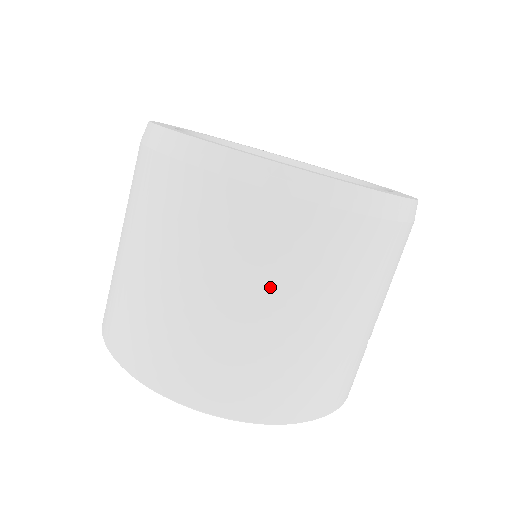
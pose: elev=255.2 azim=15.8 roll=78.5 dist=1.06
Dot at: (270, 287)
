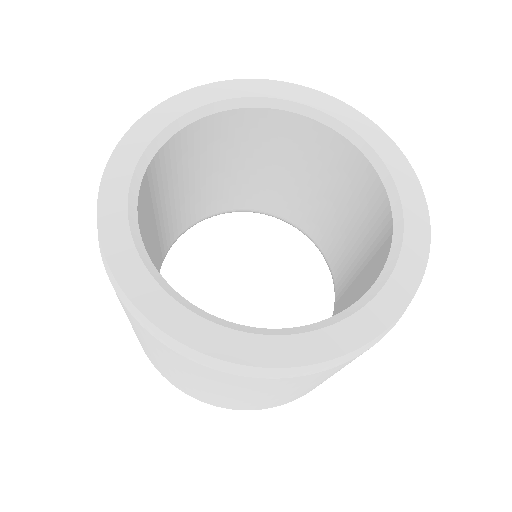
Dot at: (240, 392)
